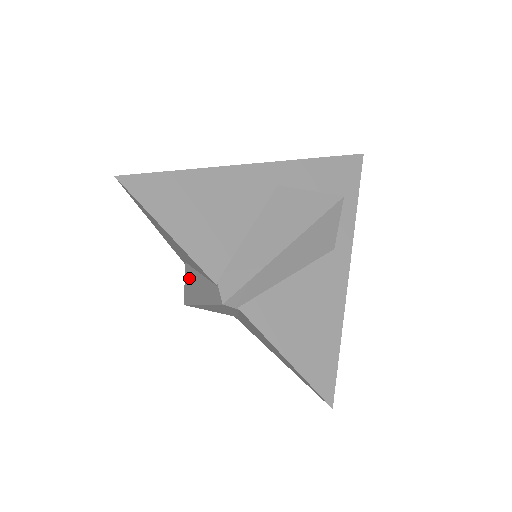
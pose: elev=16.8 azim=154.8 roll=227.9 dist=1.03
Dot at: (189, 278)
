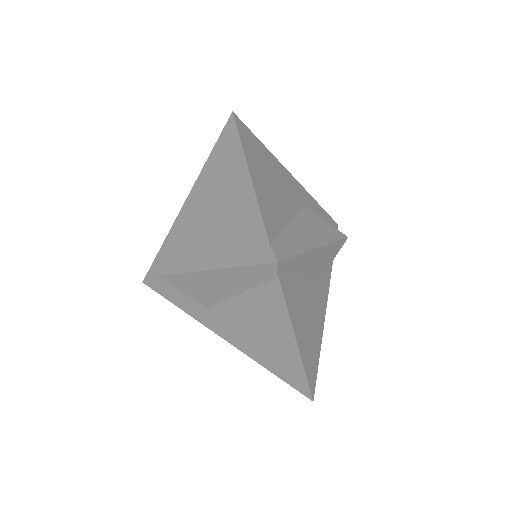
Dot at: (190, 248)
